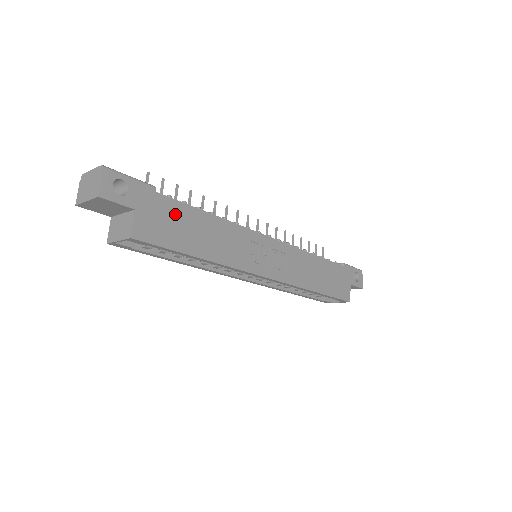
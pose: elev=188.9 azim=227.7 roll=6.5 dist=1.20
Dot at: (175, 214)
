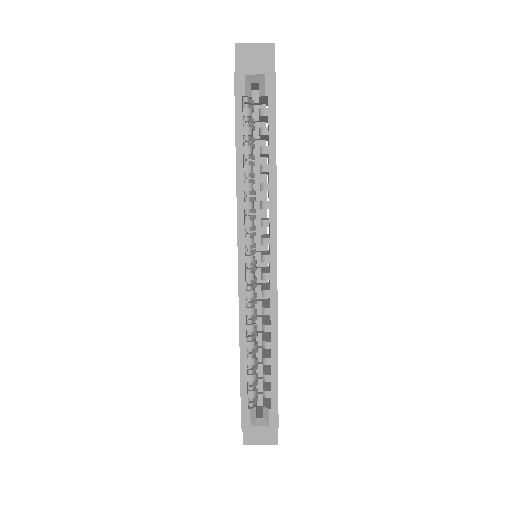
Dot at: occluded
